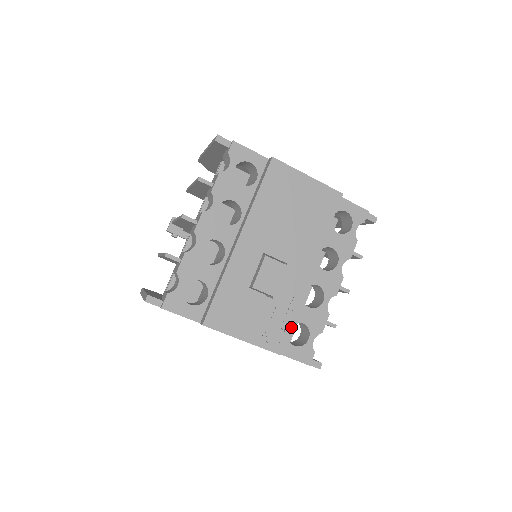
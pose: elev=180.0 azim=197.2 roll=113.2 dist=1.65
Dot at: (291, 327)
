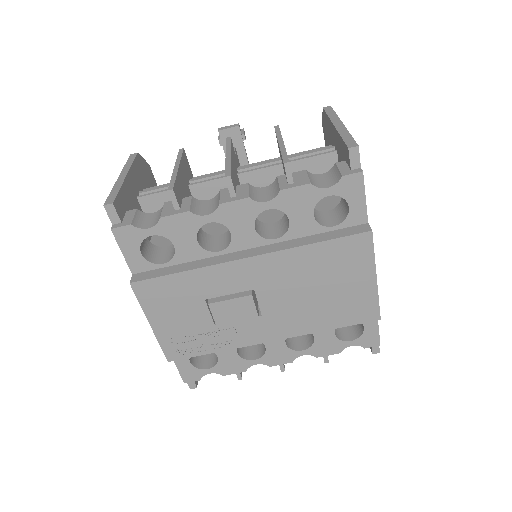
Dot at: occluded
